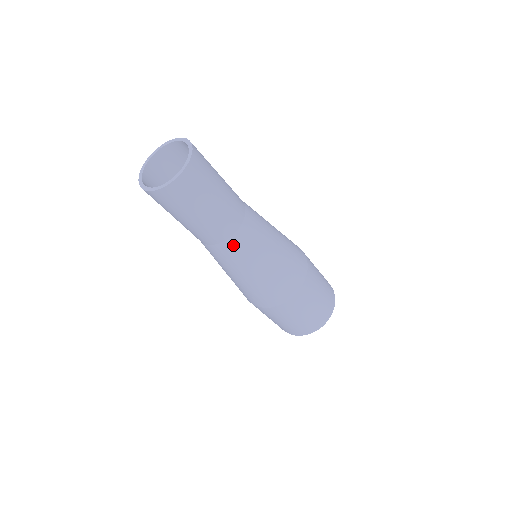
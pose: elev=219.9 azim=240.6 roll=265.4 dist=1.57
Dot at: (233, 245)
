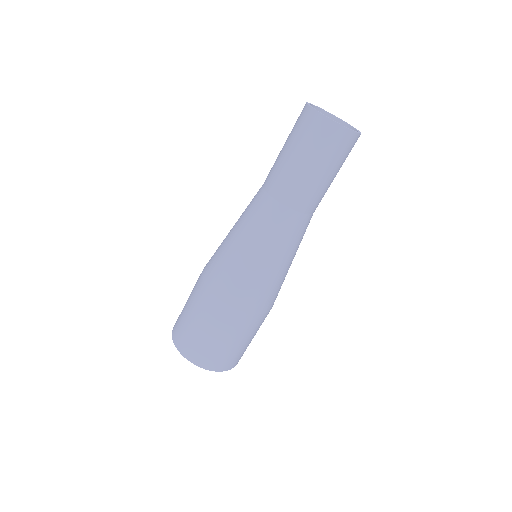
Dot at: (298, 222)
